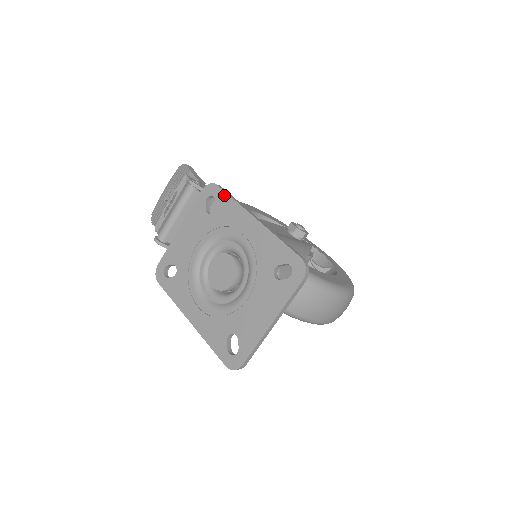
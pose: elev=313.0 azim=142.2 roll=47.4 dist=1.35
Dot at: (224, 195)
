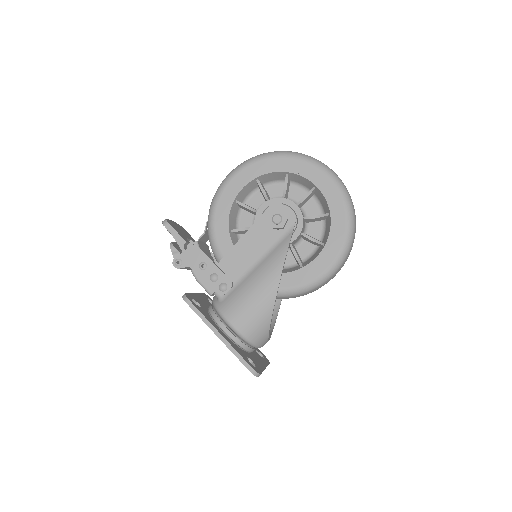
Dot at: (194, 311)
